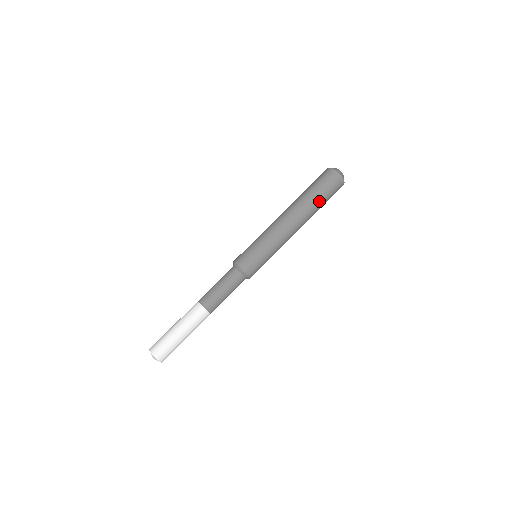
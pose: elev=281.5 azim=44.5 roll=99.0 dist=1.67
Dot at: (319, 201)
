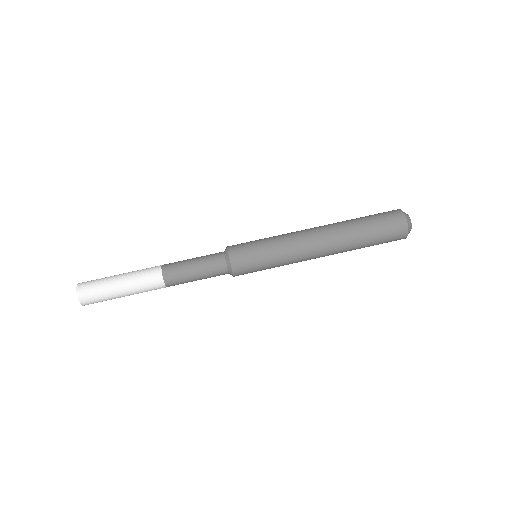
Dot at: (364, 237)
